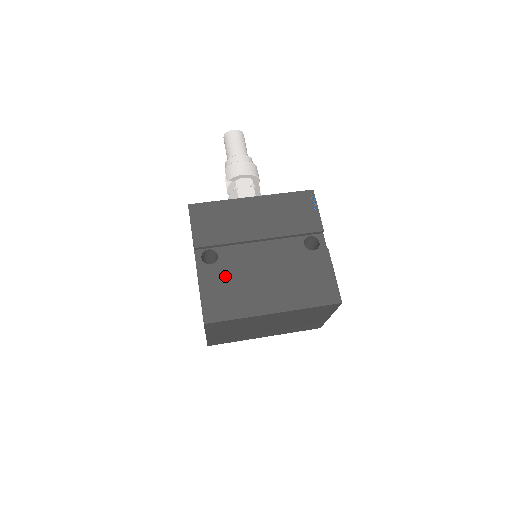
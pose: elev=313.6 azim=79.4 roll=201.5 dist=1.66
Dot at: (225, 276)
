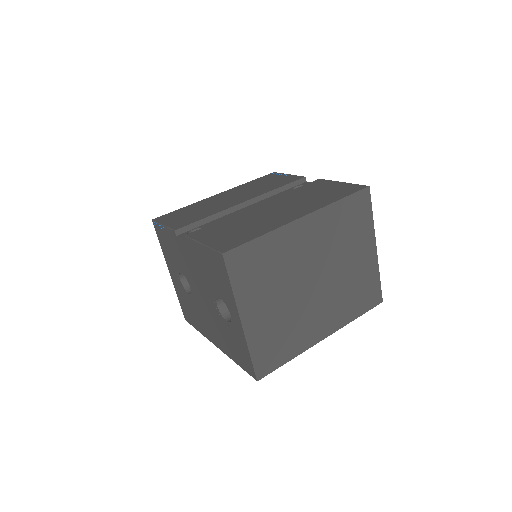
Dot at: (224, 226)
